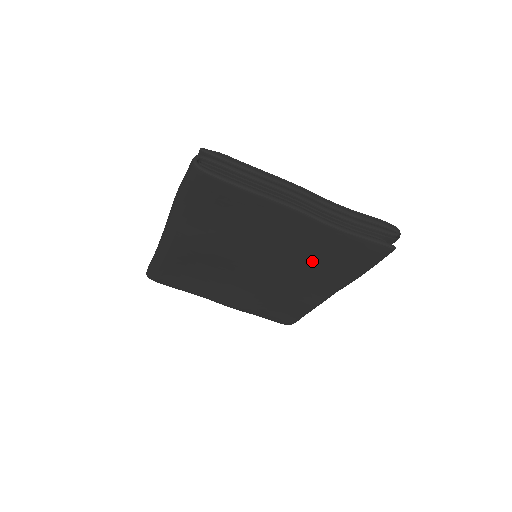
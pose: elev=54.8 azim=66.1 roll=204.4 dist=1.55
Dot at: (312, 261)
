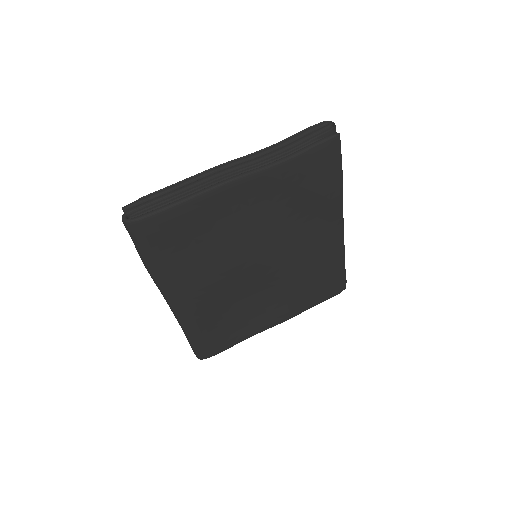
Dot at: (295, 212)
